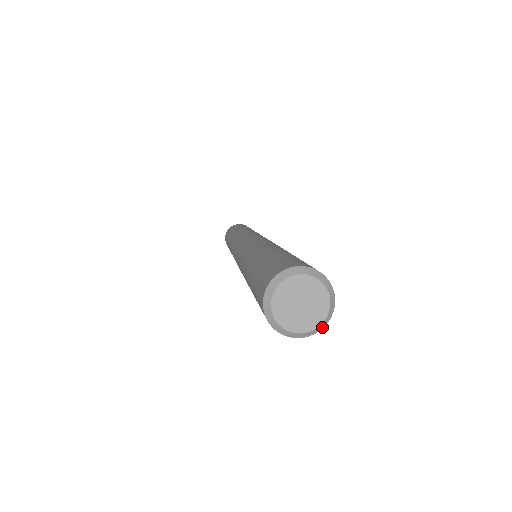
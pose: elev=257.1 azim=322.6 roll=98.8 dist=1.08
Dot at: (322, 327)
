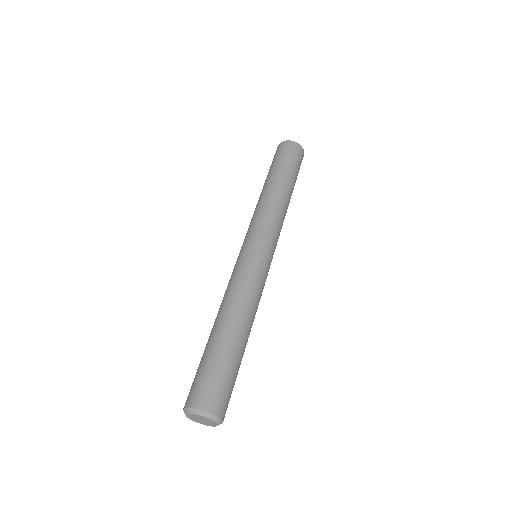
Dot at: occluded
